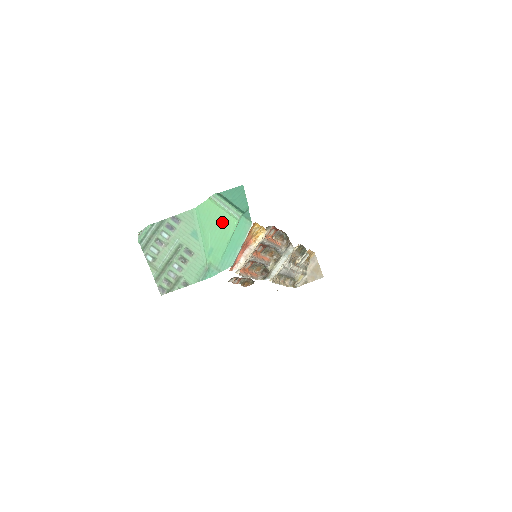
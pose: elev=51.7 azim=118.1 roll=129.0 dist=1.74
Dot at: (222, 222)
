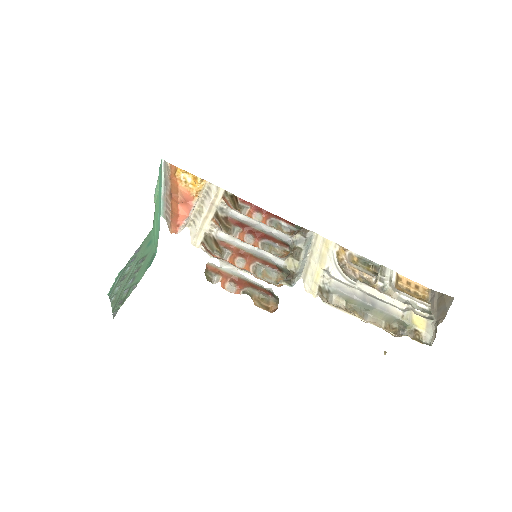
Dot at: (158, 201)
